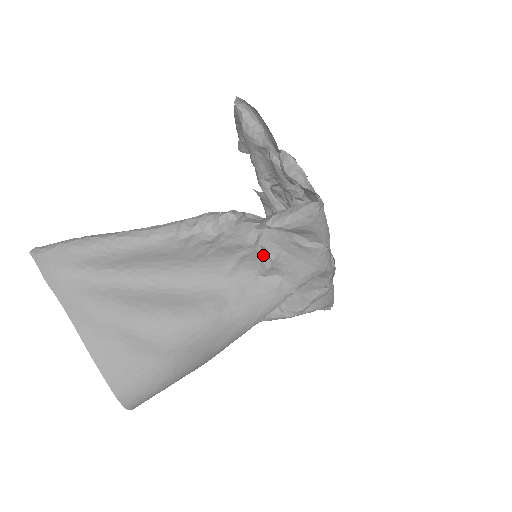
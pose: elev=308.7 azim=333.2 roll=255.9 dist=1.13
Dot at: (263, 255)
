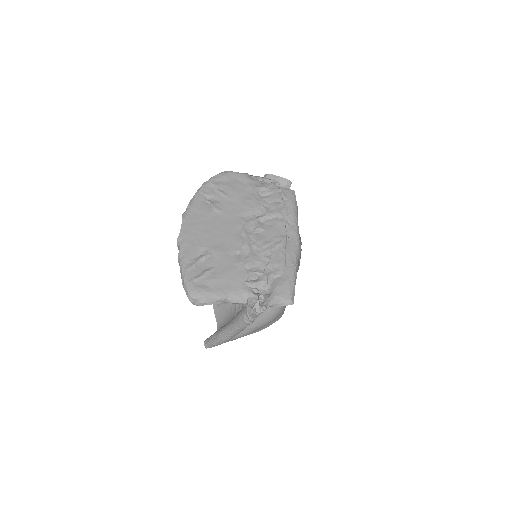
Dot at: occluded
